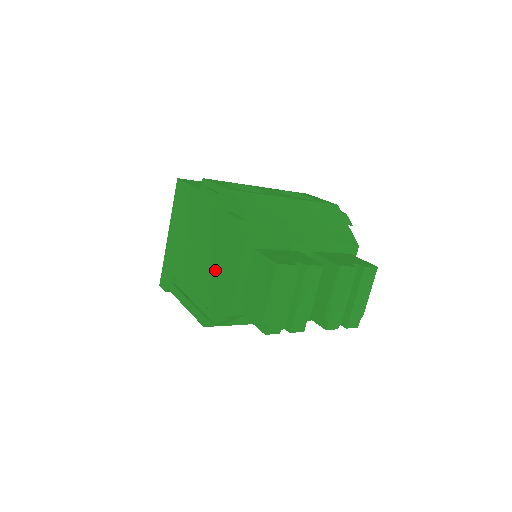
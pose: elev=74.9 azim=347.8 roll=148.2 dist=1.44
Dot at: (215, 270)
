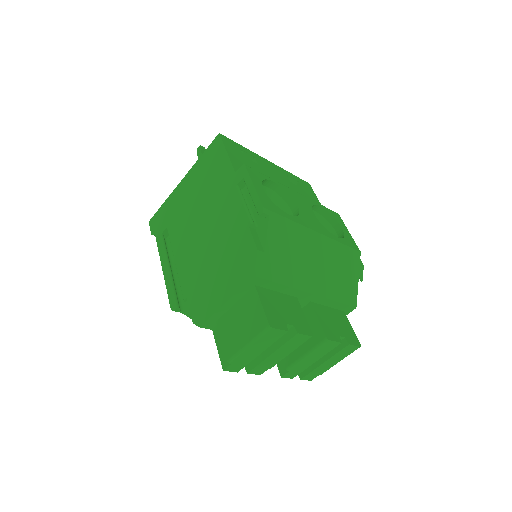
Dot at: (208, 270)
